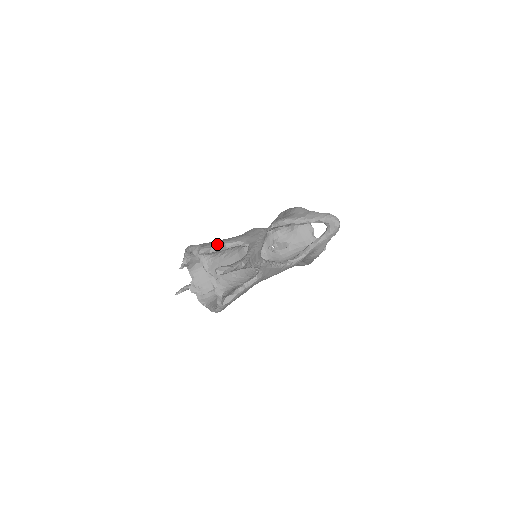
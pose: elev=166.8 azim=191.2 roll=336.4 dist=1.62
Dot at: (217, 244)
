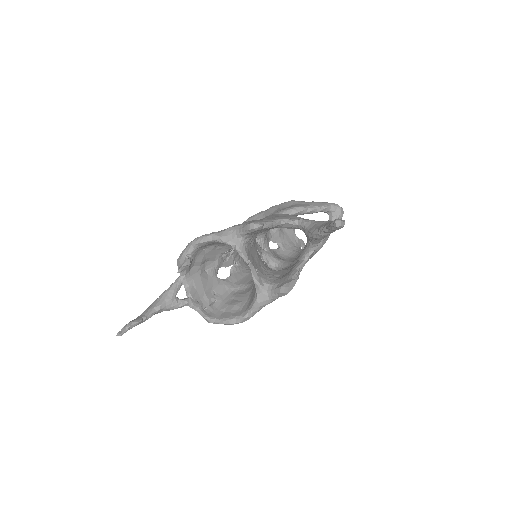
Dot at: (265, 220)
